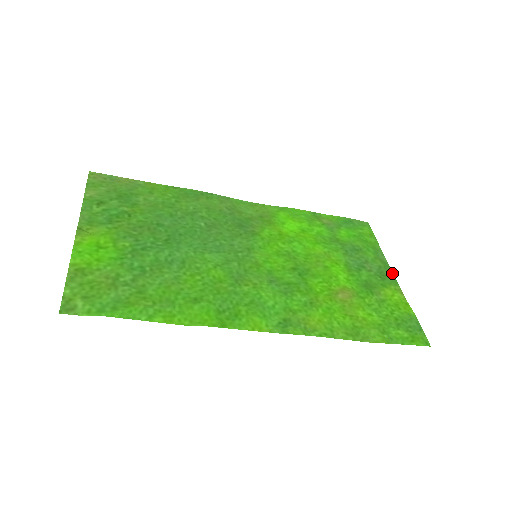
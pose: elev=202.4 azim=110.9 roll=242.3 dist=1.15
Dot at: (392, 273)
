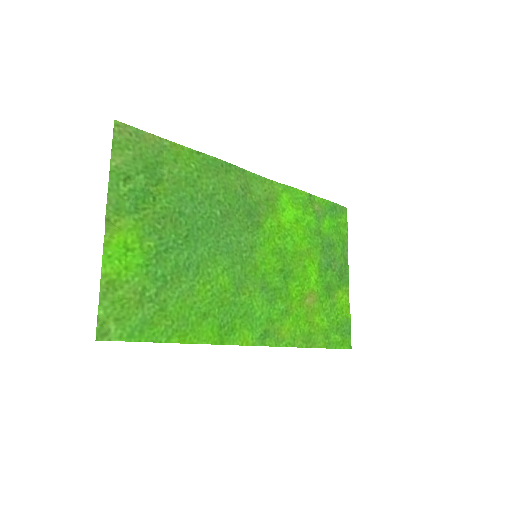
Dot at: (348, 272)
